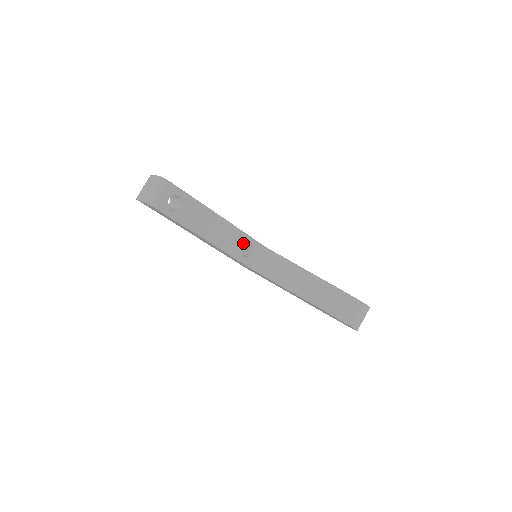
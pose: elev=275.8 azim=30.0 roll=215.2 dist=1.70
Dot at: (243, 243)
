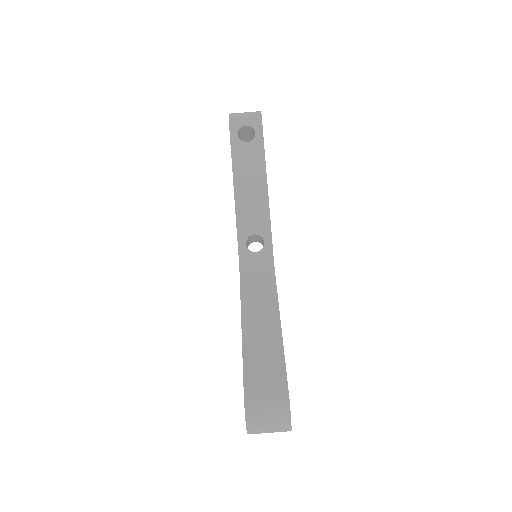
Dot at: (259, 231)
